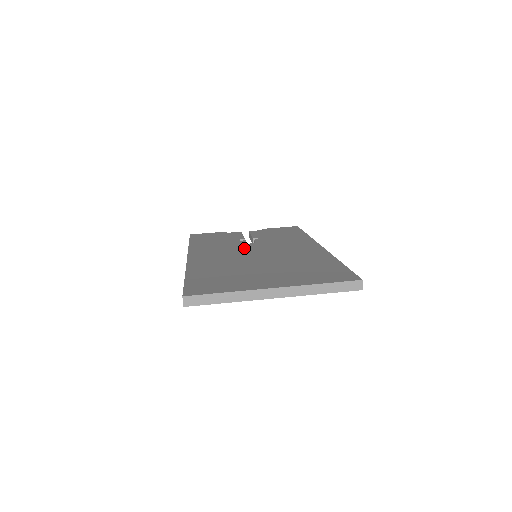
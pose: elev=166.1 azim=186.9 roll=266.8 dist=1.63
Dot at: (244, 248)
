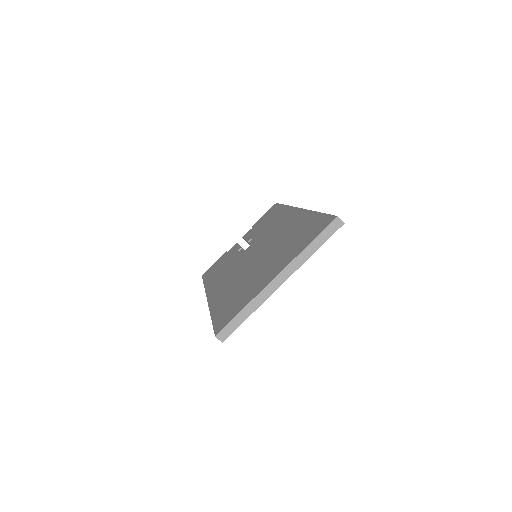
Dot at: (244, 257)
